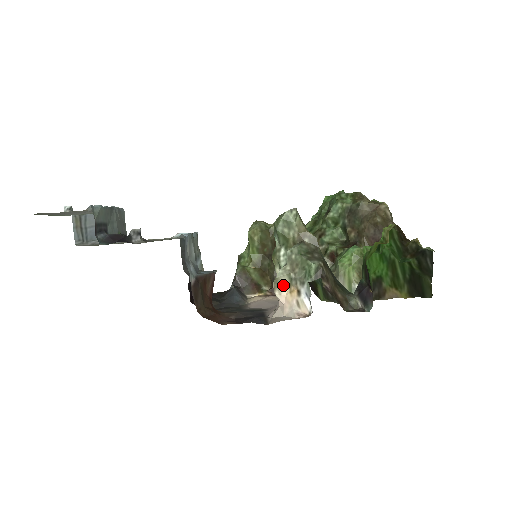
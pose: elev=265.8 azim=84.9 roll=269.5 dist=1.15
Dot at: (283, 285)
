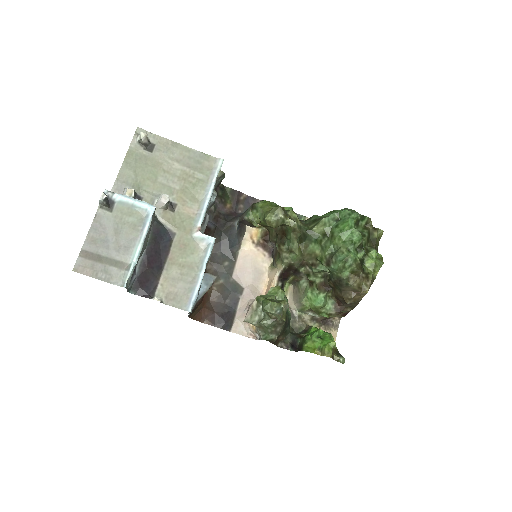
Dot at: occluded
